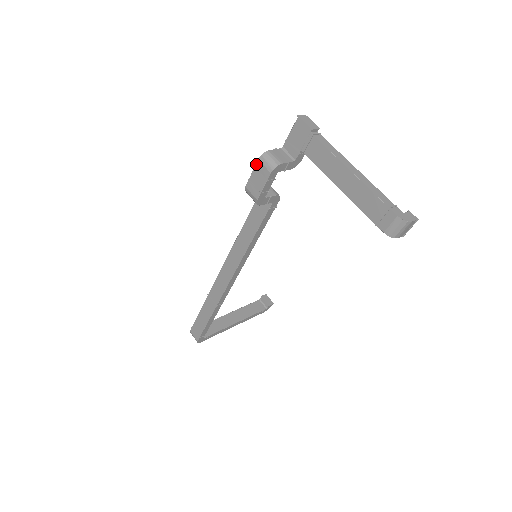
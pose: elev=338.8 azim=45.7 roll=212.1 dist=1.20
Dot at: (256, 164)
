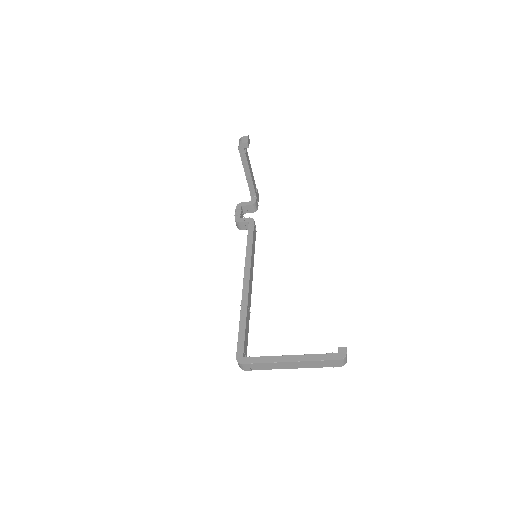
Dot at: occluded
